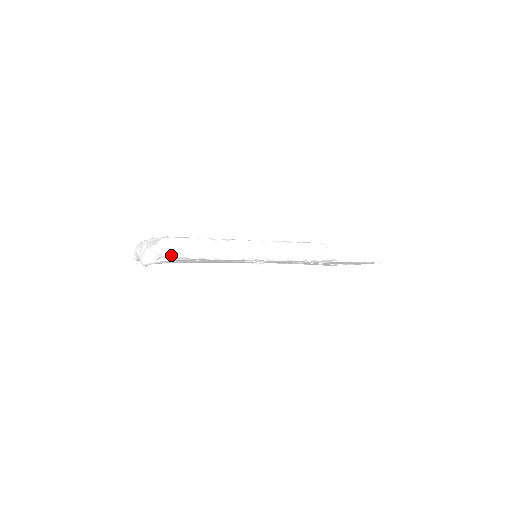
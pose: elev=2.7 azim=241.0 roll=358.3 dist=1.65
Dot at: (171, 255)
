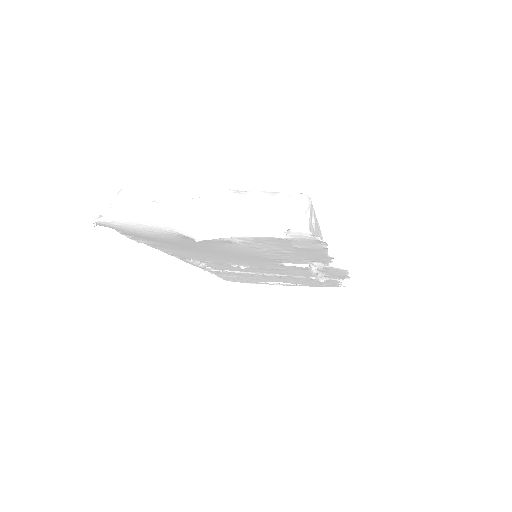
Dot at: (310, 230)
